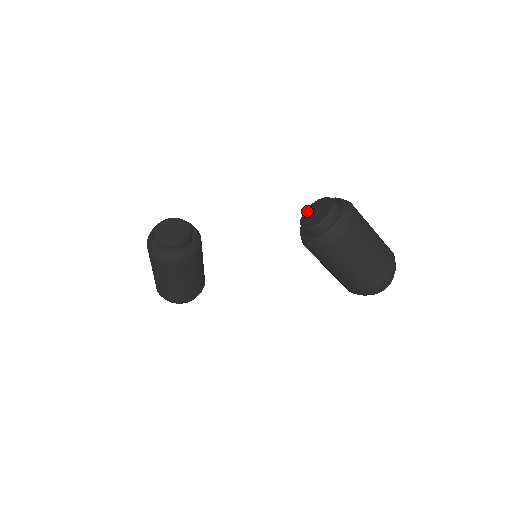
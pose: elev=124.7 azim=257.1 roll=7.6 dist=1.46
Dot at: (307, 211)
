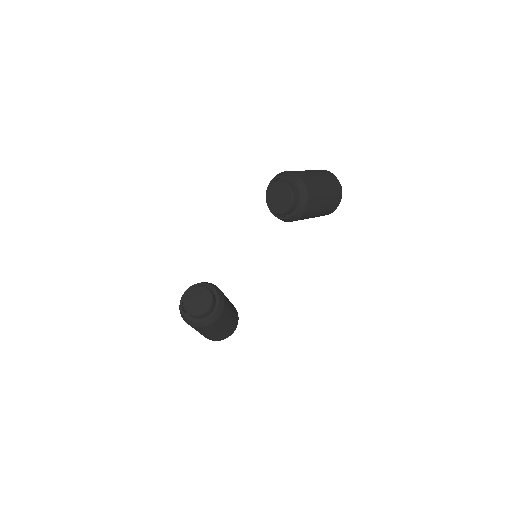
Dot at: (269, 202)
